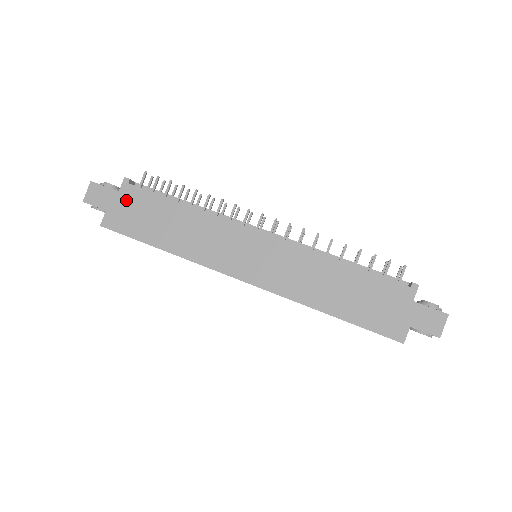
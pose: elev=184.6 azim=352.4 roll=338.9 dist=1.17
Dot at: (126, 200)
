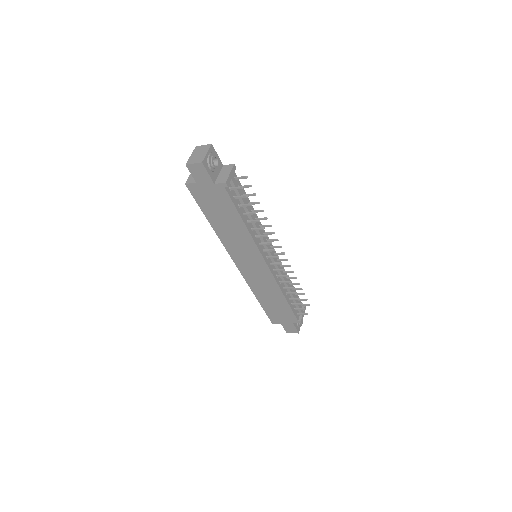
Dot at: (214, 191)
